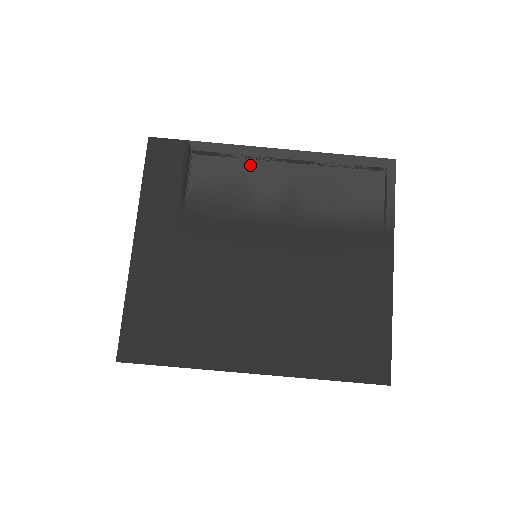
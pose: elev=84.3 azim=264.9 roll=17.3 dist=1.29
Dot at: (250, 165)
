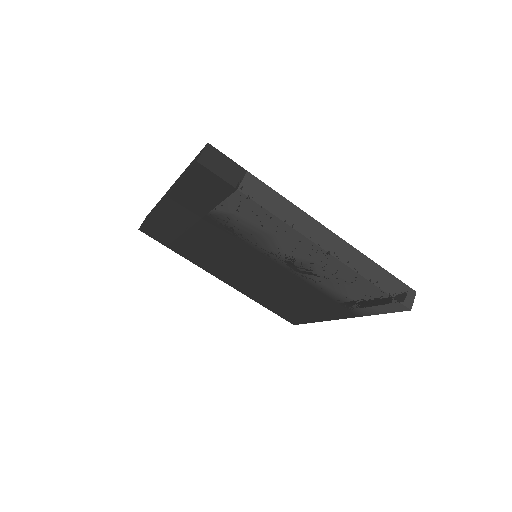
Dot at: (284, 236)
